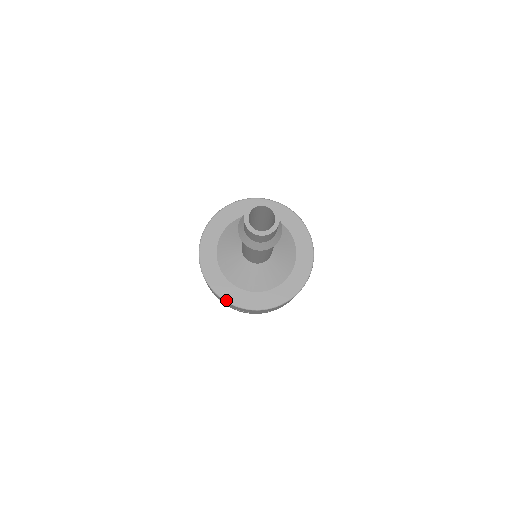
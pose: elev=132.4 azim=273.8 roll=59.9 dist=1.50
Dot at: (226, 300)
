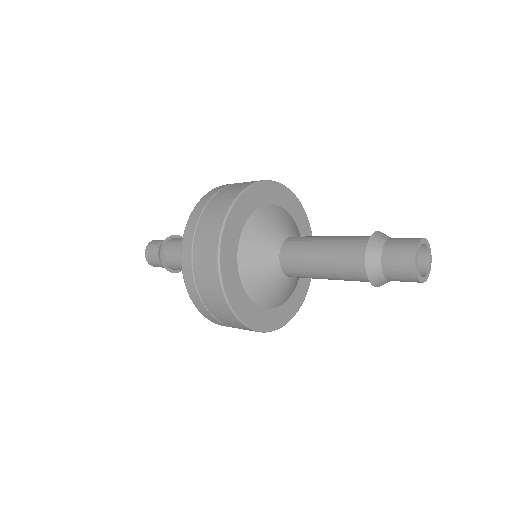
Dot at: (250, 326)
